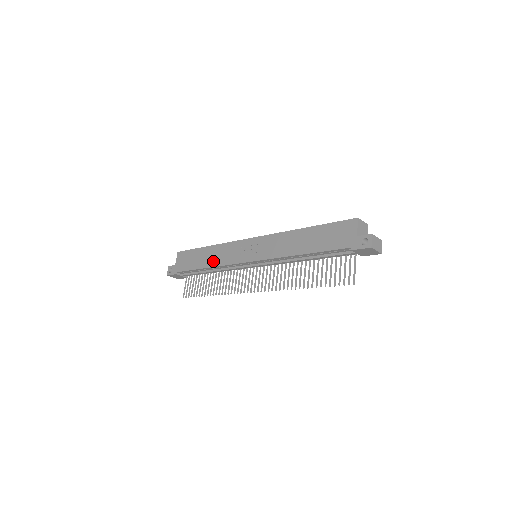
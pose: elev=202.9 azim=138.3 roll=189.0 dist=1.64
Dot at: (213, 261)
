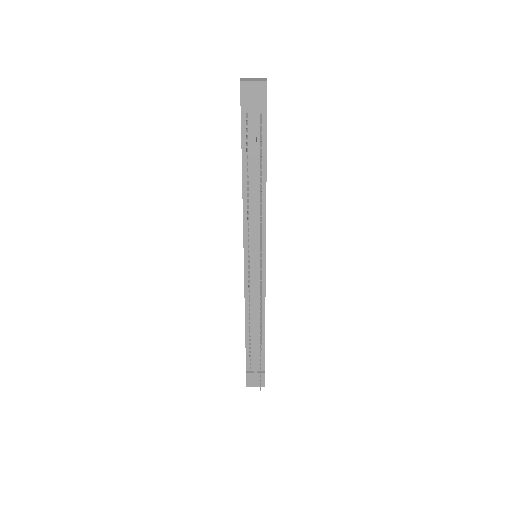
Dot at: occluded
